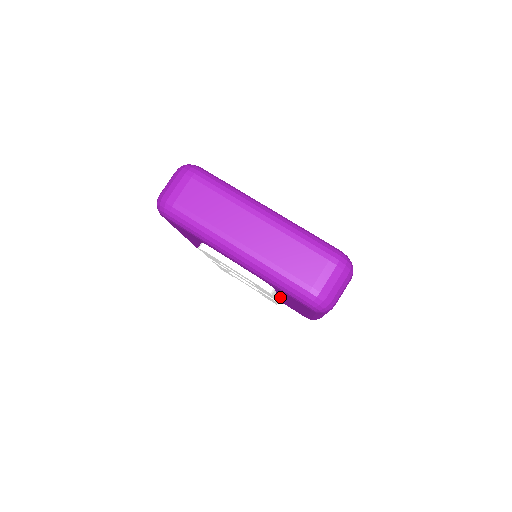
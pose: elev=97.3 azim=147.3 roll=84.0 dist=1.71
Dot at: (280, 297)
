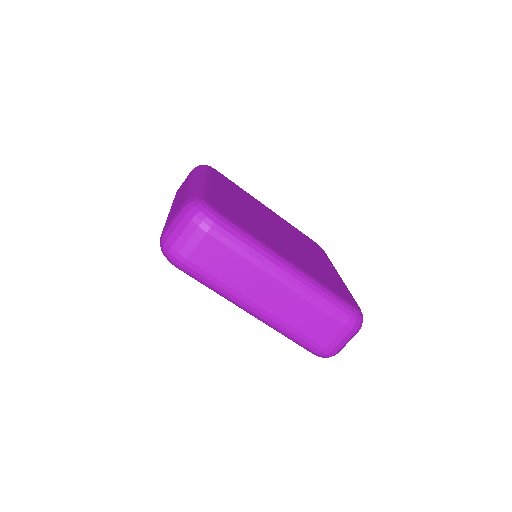
Dot at: occluded
